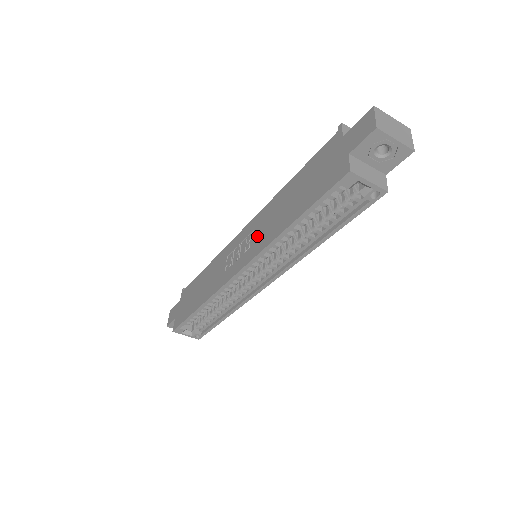
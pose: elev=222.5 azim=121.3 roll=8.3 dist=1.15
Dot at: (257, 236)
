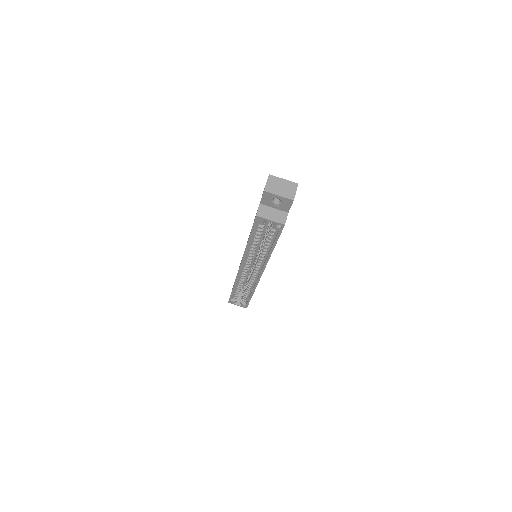
Dot at: occluded
